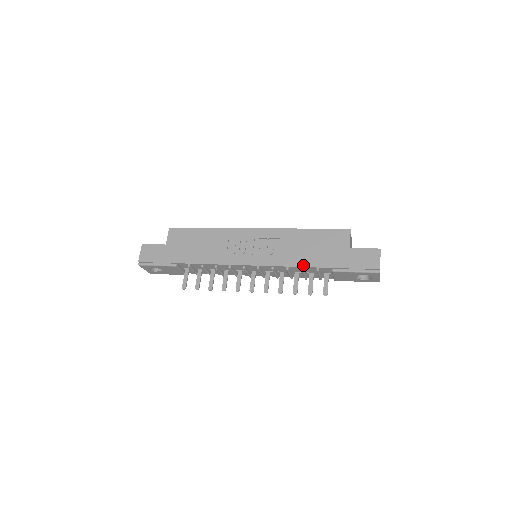
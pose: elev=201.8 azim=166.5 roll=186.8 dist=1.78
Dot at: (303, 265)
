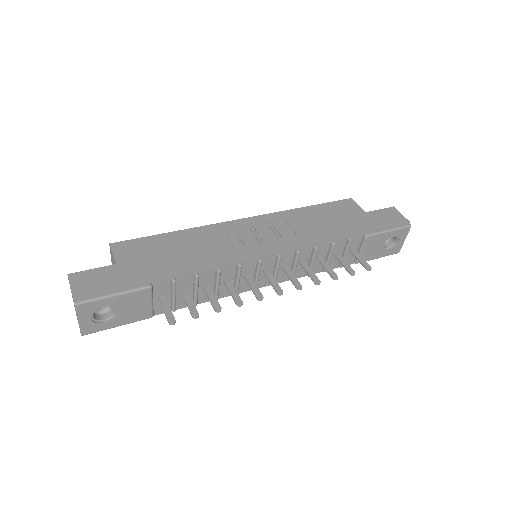
Dot at: (333, 237)
